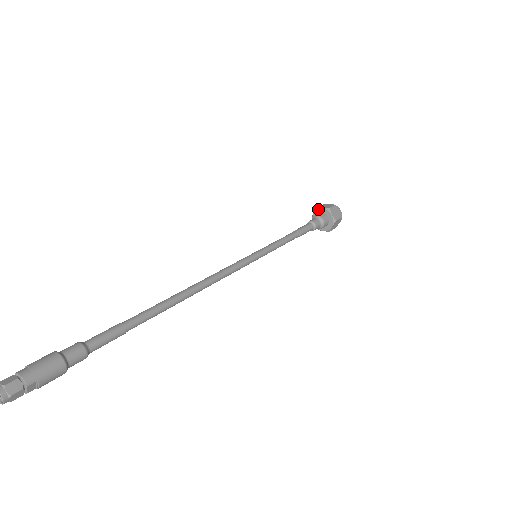
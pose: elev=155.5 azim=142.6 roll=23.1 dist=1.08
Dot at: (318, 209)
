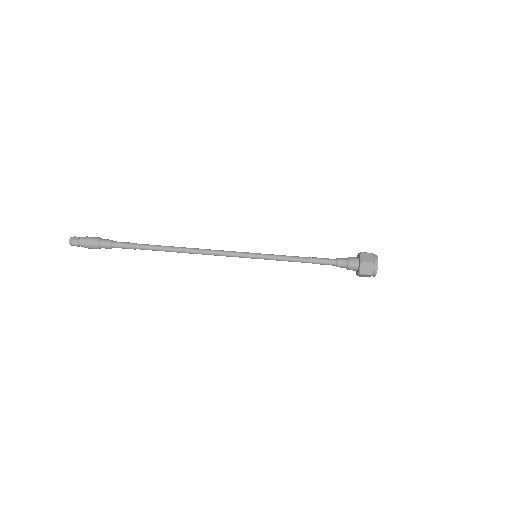
Dot at: (359, 254)
